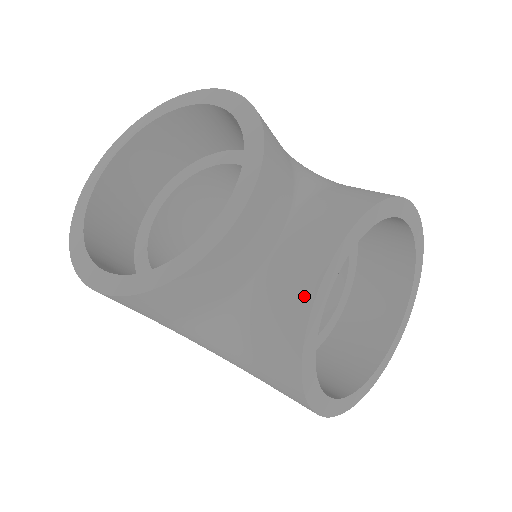
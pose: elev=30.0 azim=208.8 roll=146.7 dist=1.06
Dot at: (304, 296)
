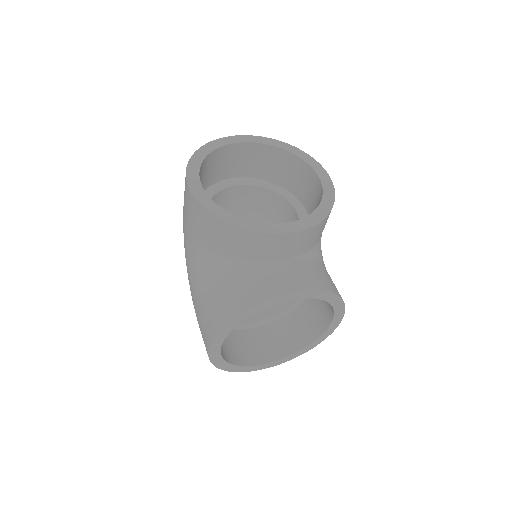
Dot at: (270, 292)
